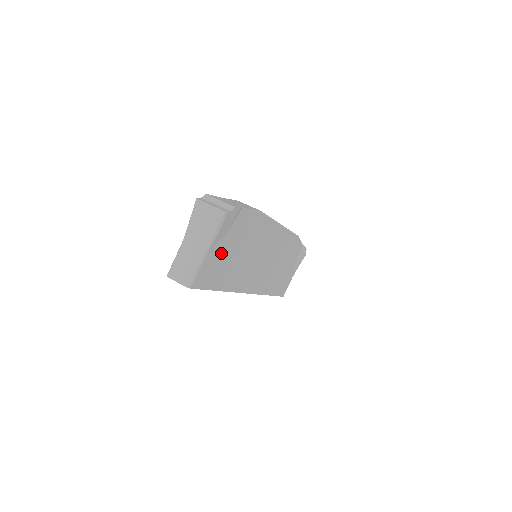
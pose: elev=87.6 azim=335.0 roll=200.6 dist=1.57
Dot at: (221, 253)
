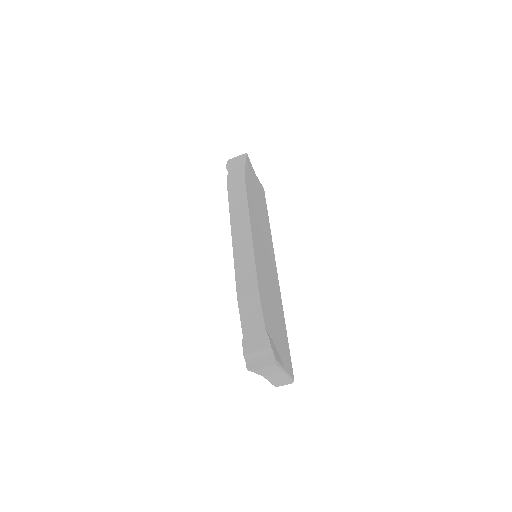
Dot at: (280, 345)
